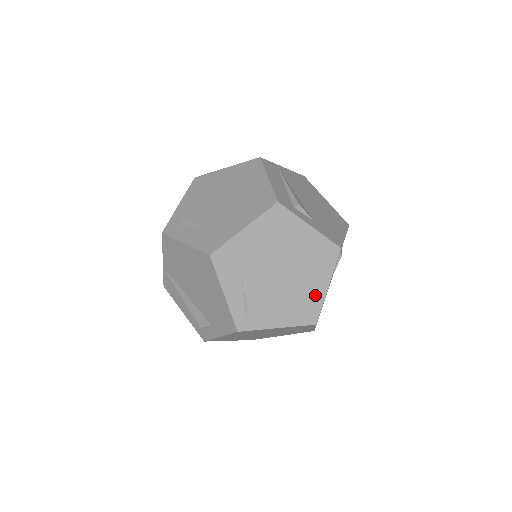
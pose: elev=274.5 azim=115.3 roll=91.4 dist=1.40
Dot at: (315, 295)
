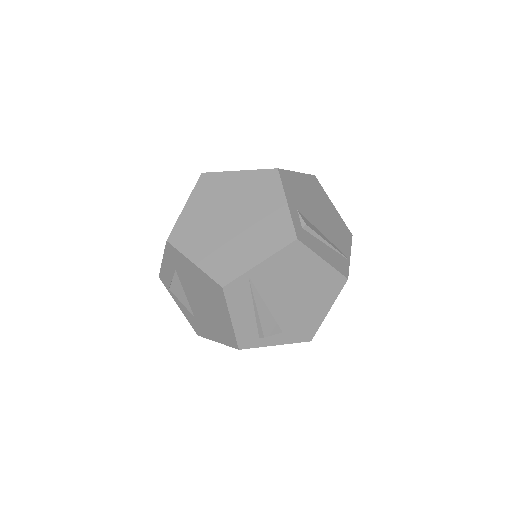
Dot at: occluded
